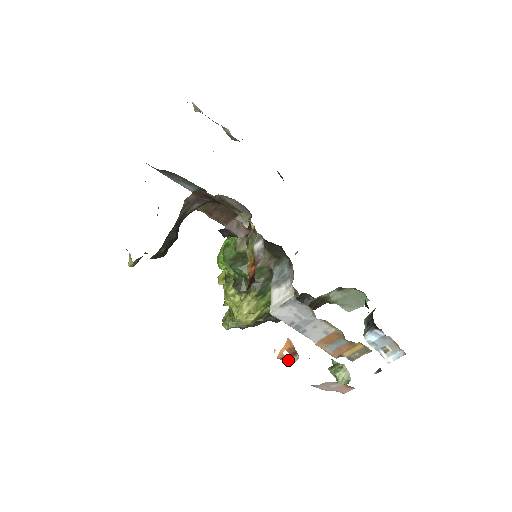
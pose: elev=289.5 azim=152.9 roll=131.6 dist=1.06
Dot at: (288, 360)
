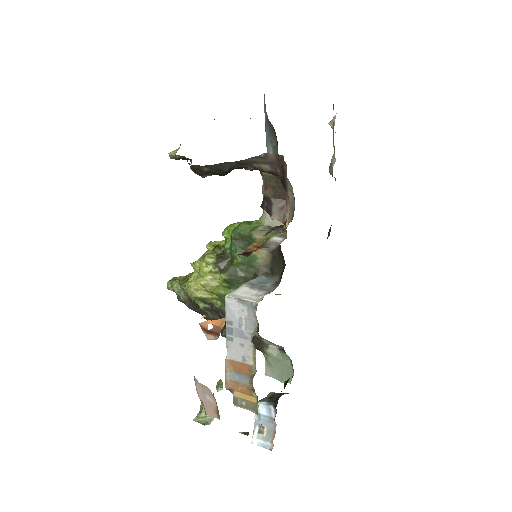
Dot at: (206, 333)
